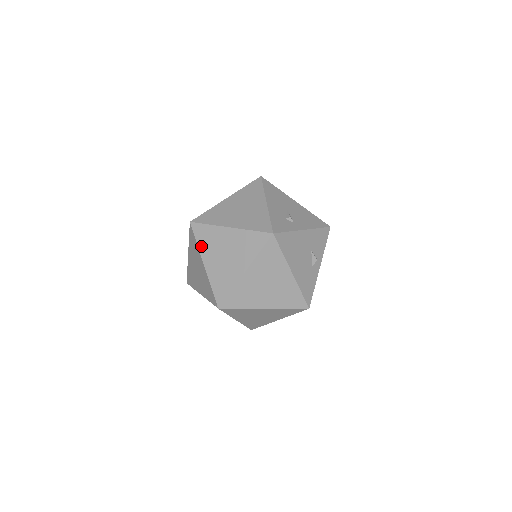
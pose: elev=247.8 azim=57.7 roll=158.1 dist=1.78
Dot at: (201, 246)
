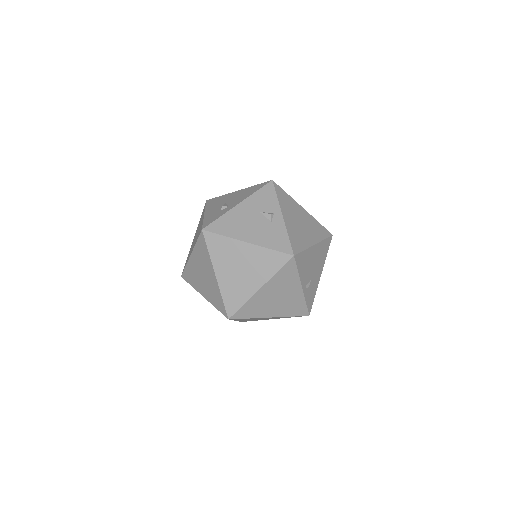
Dot at: (194, 286)
